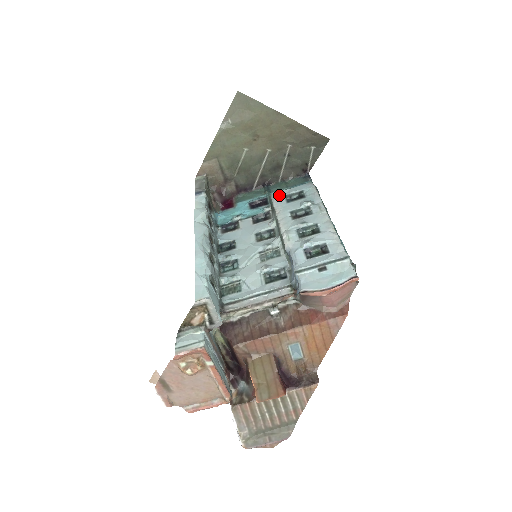
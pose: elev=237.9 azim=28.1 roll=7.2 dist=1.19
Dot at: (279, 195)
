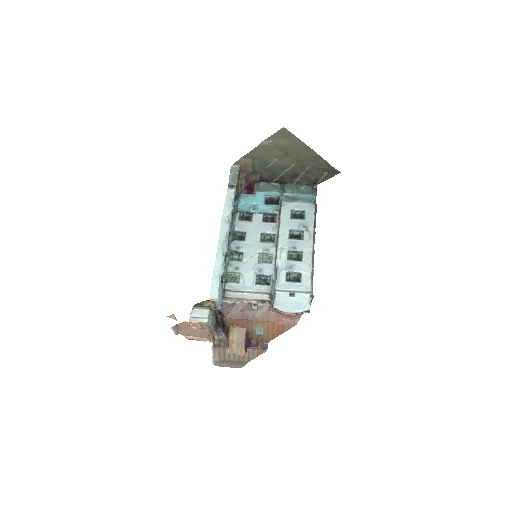
Dot at: (288, 207)
